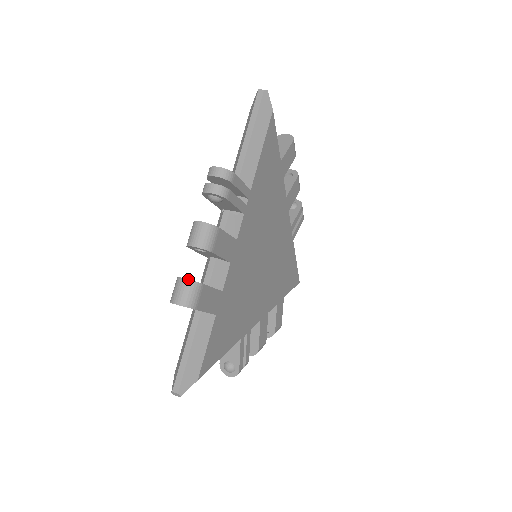
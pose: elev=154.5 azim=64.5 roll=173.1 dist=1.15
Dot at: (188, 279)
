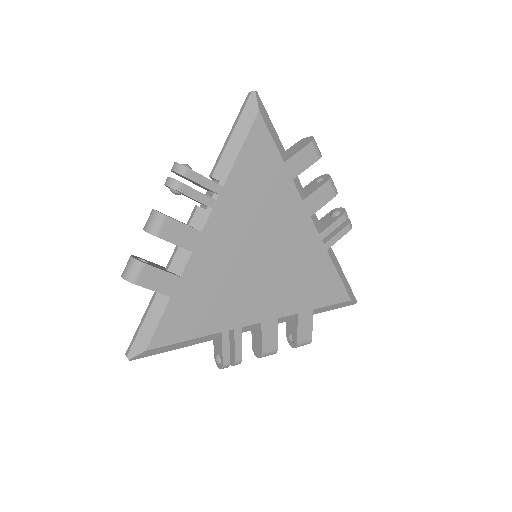
Dot at: (133, 257)
